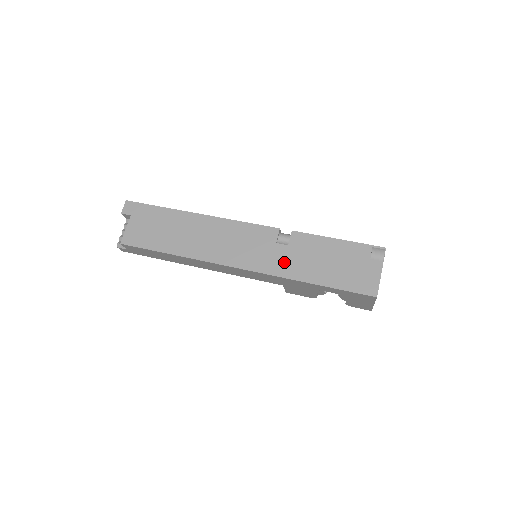
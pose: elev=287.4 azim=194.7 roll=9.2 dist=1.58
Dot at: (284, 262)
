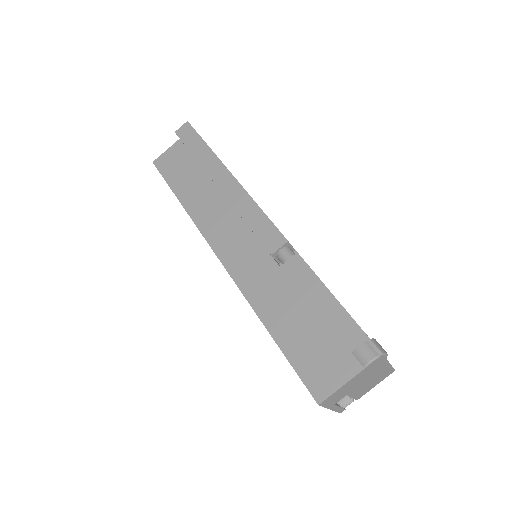
Dot at: (261, 282)
